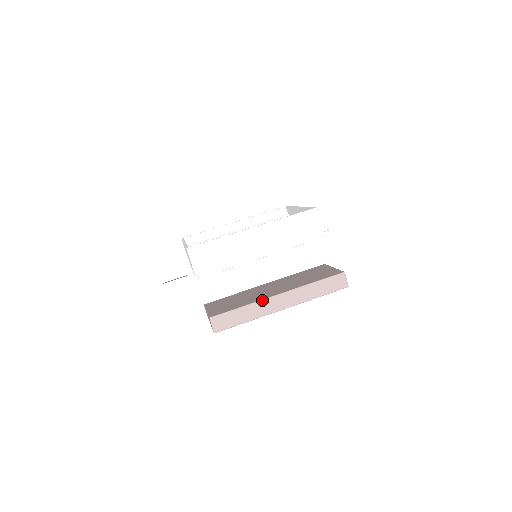
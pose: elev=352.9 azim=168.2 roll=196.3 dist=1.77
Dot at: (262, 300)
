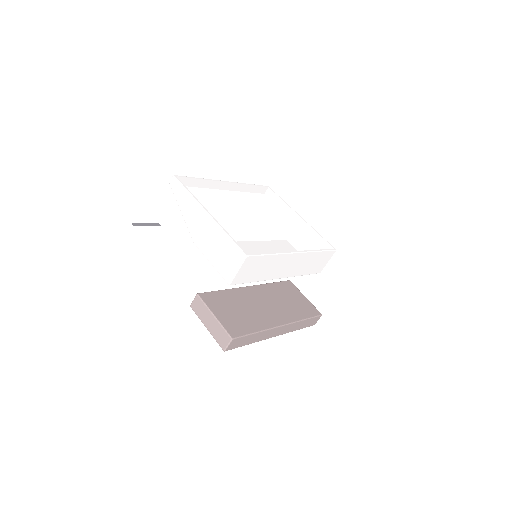
Dot at: (272, 329)
